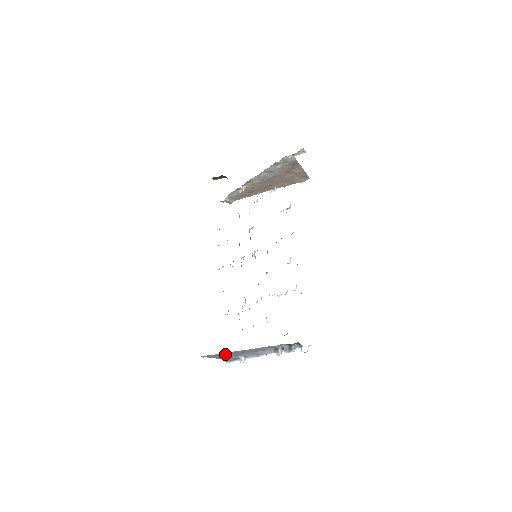
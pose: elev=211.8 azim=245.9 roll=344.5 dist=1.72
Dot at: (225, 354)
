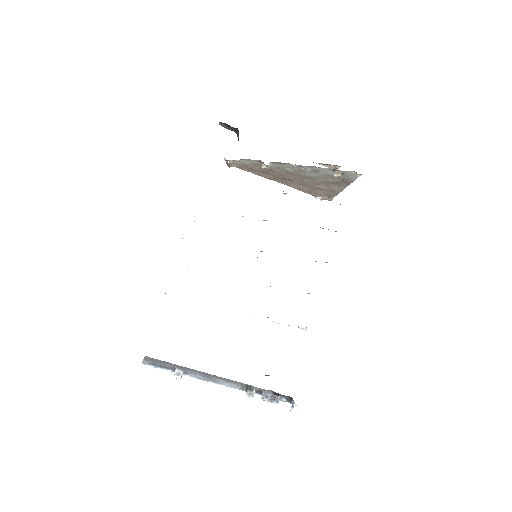
Dot at: occluded
